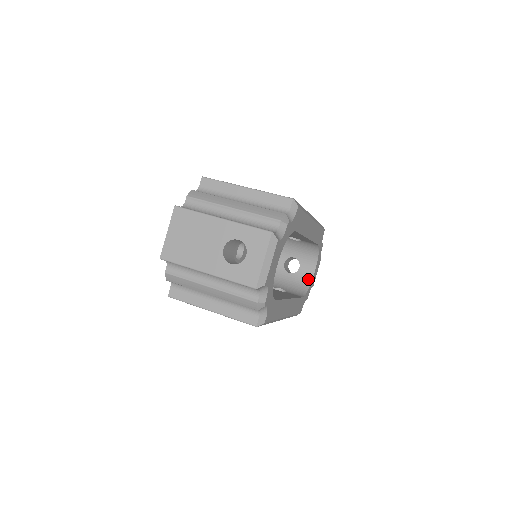
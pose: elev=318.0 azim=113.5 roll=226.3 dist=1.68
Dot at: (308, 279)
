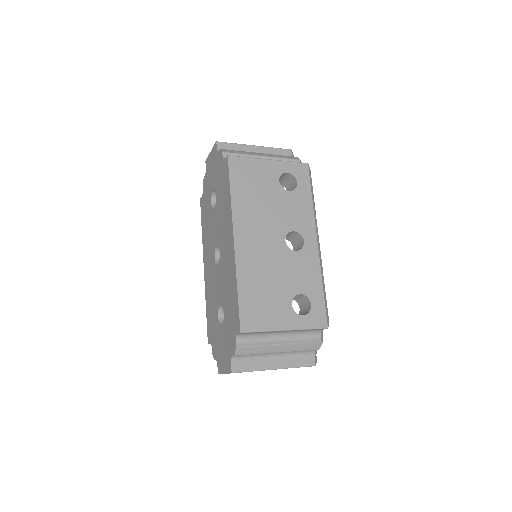
Dot at: occluded
